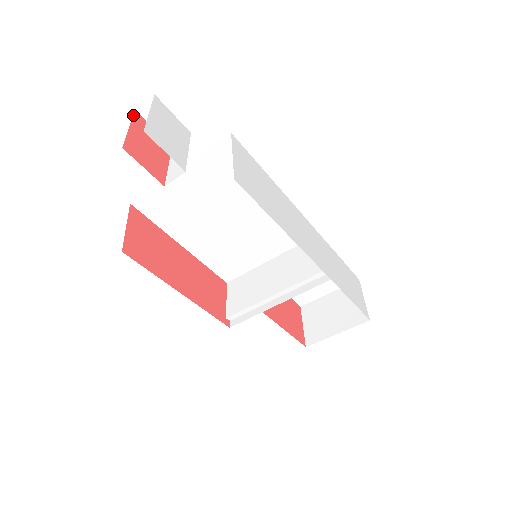
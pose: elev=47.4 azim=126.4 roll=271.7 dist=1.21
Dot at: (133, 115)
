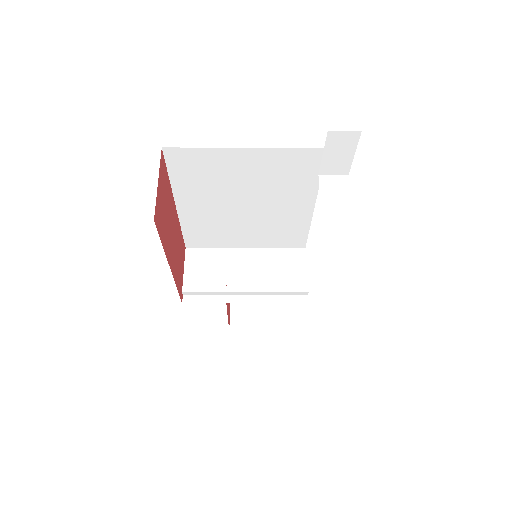
Dot at: occluded
